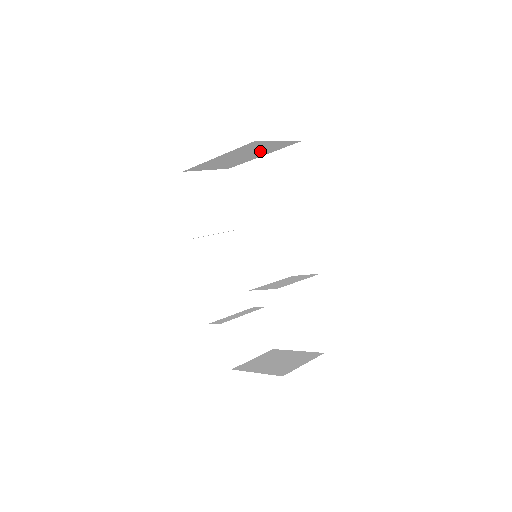
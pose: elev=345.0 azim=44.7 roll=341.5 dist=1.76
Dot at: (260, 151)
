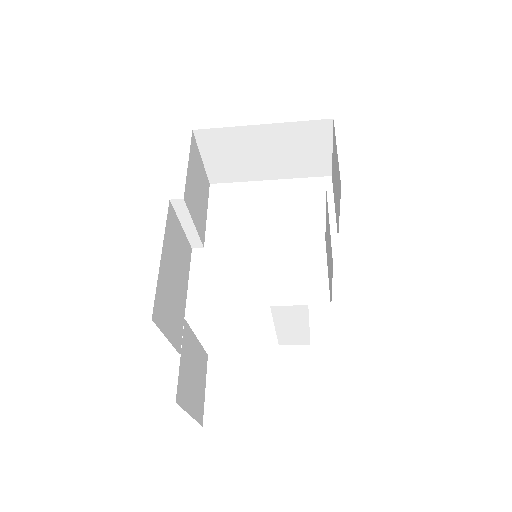
Dot at: (289, 161)
